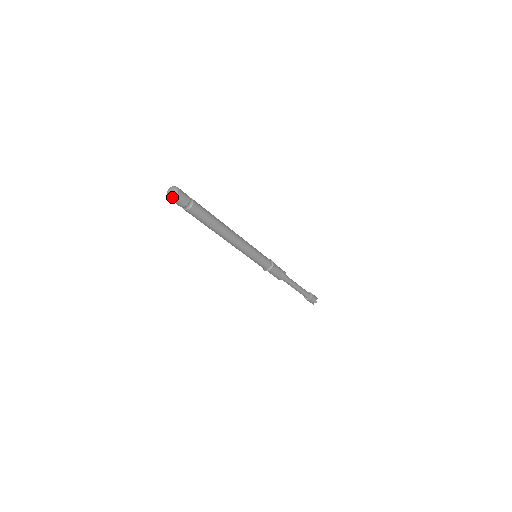
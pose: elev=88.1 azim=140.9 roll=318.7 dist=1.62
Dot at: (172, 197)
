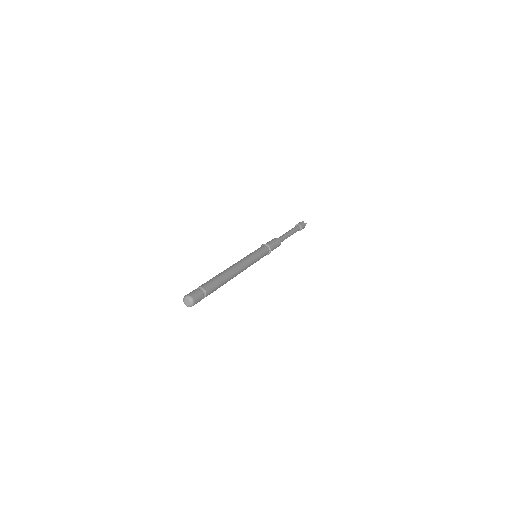
Dot at: occluded
